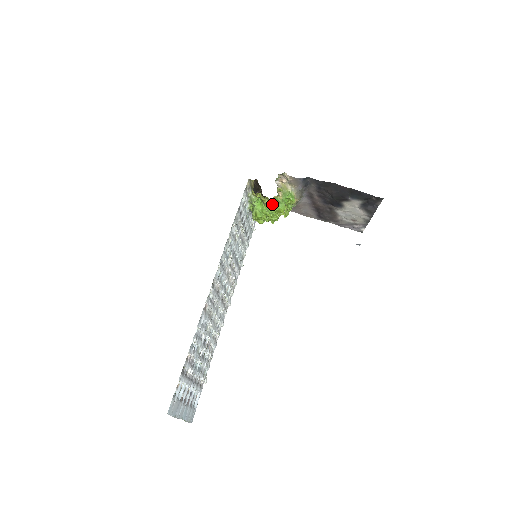
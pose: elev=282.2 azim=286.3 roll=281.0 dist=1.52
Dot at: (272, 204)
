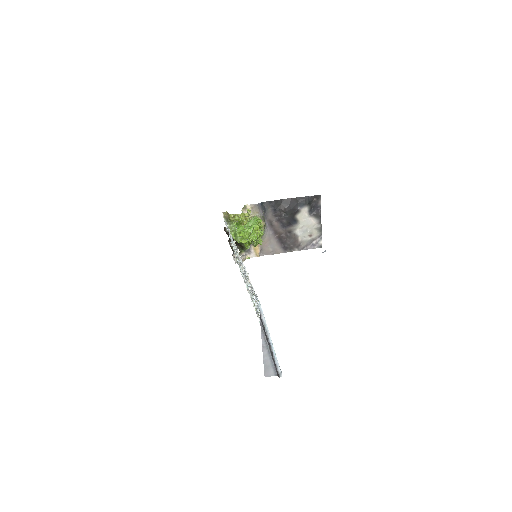
Dot at: (247, 226)
